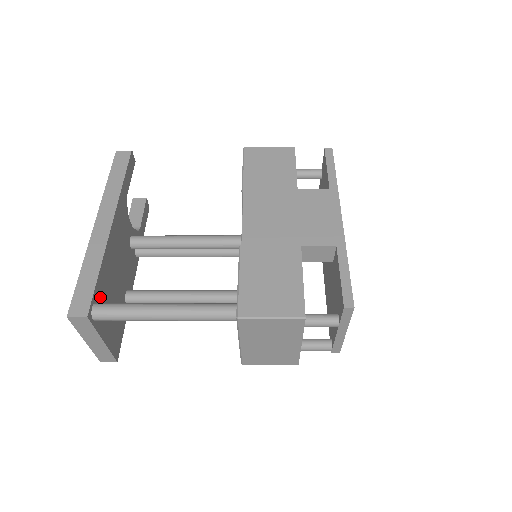
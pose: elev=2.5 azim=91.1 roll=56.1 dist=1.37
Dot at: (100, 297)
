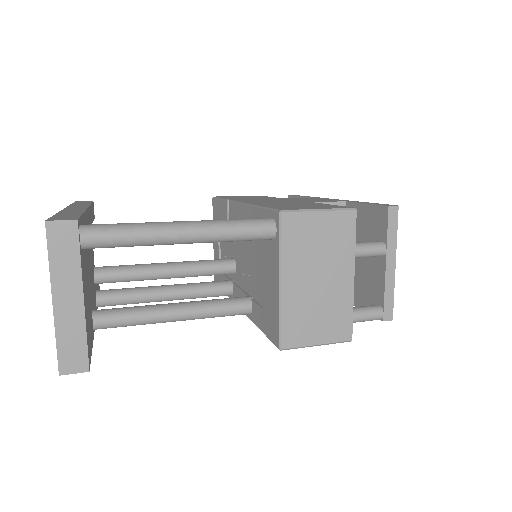
Dot at: occluded
